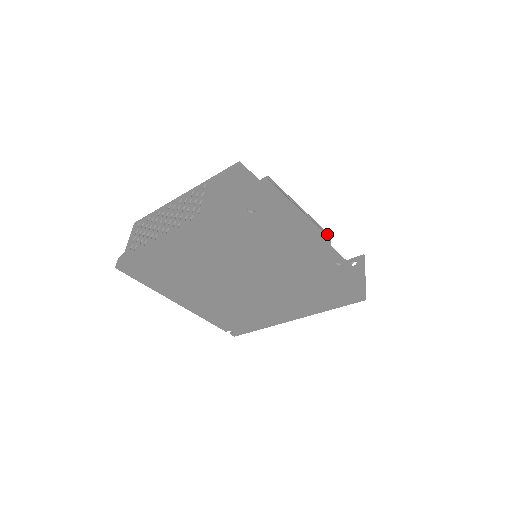
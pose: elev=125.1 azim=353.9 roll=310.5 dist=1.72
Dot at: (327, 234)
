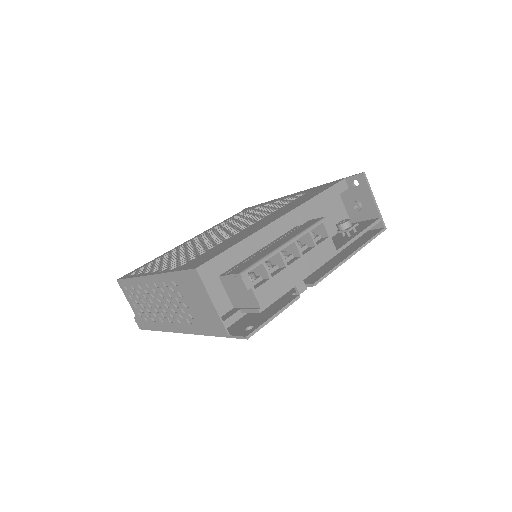
Dot at: (322, 222)
